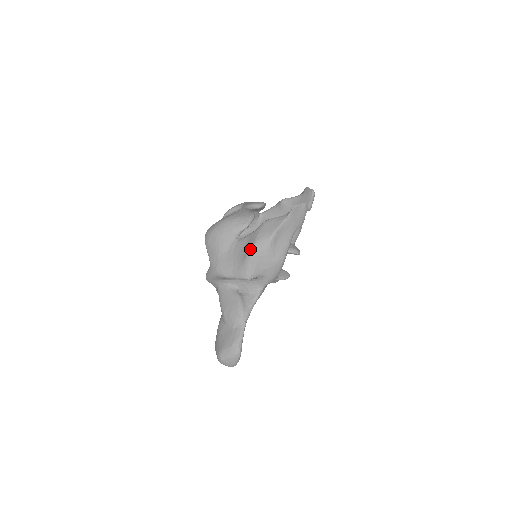
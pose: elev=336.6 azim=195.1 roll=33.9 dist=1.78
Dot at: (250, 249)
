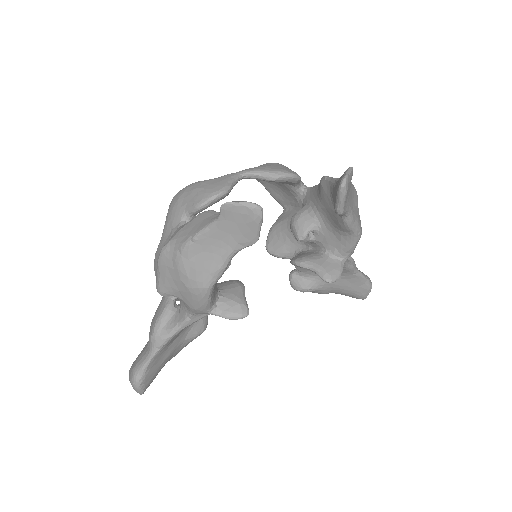
Dot at: (161, 249)
